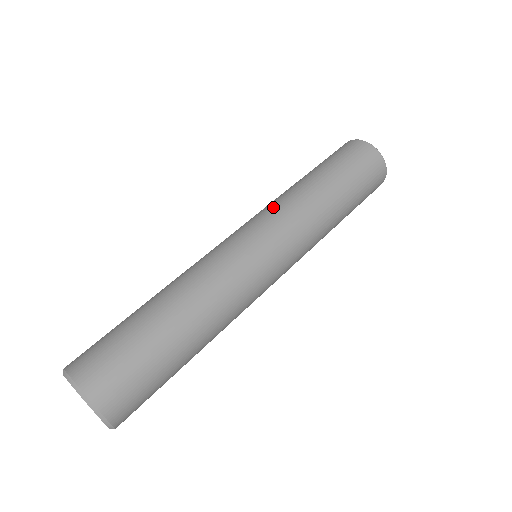
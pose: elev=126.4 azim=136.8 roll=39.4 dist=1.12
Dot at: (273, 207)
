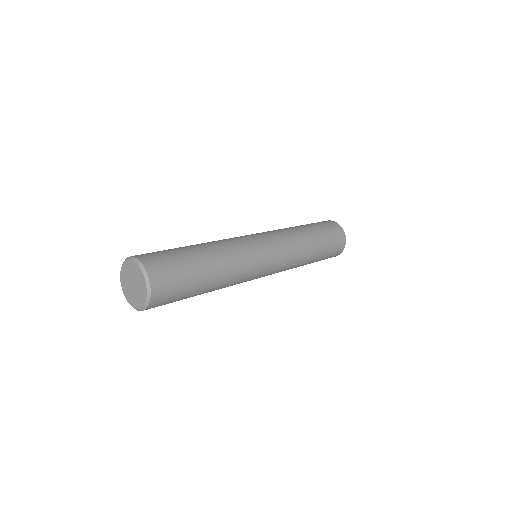
Dot at: (274, 230)
